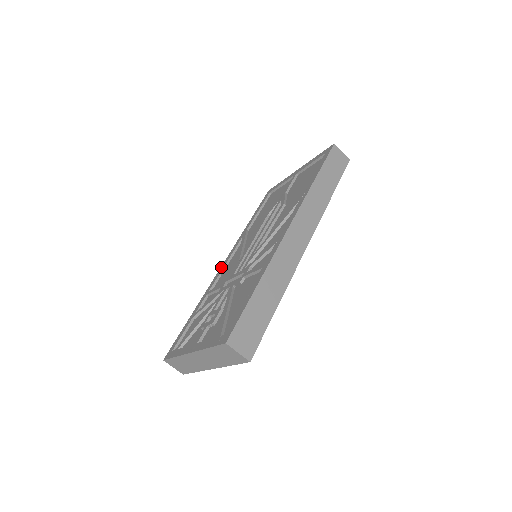
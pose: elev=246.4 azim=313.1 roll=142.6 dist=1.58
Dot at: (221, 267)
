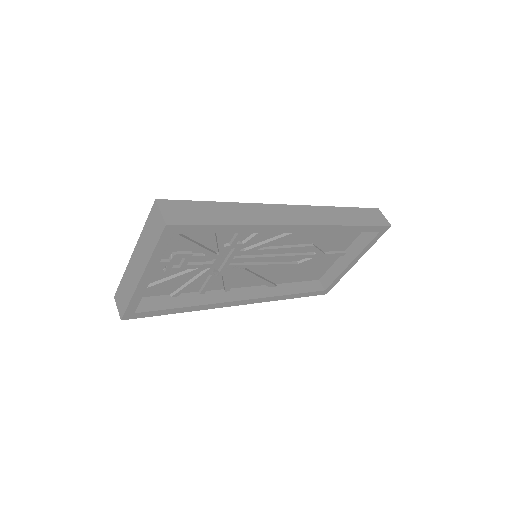
Dot at: occluded
